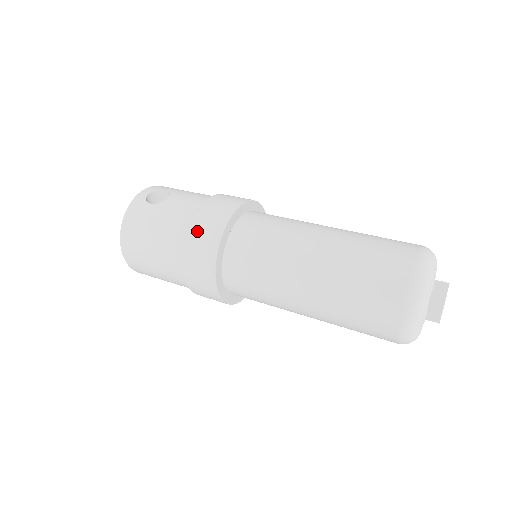
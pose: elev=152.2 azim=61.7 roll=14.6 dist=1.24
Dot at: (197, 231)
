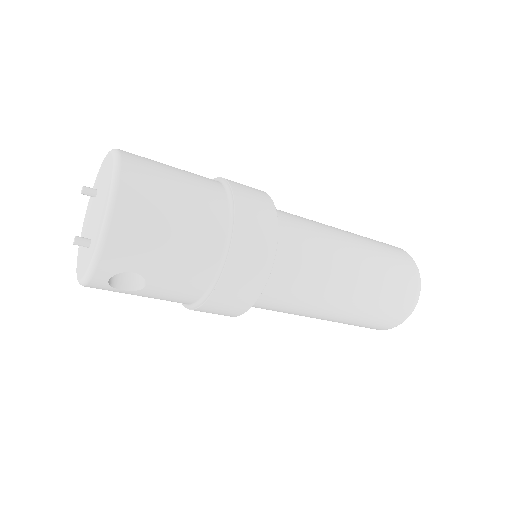
Dot at: occluded
